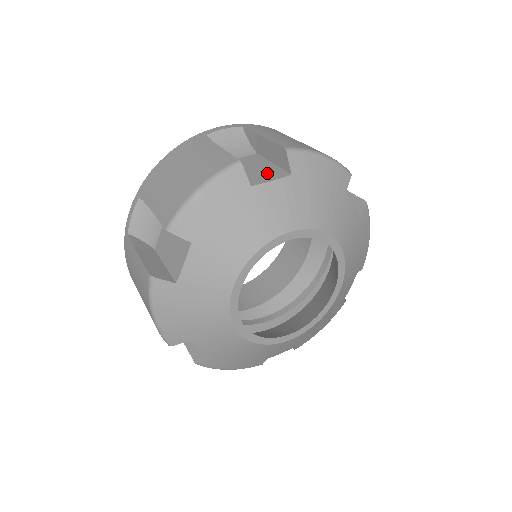
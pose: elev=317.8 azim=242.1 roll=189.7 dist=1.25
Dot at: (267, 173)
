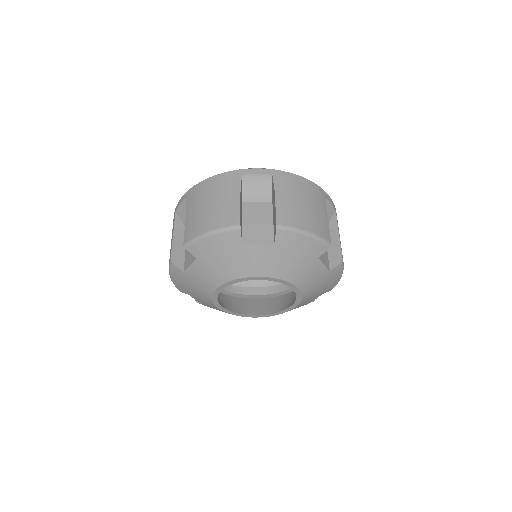
Dot at: (261, 233)
